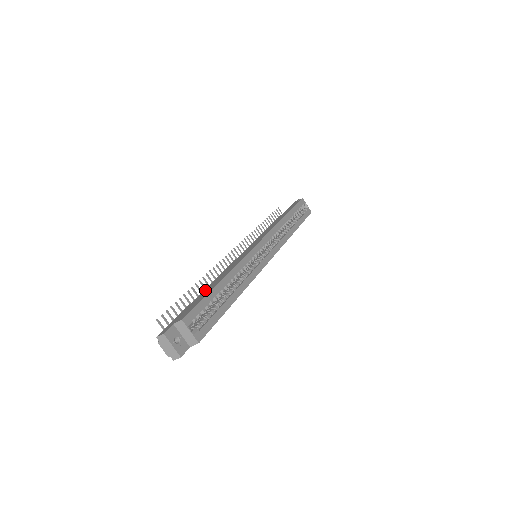
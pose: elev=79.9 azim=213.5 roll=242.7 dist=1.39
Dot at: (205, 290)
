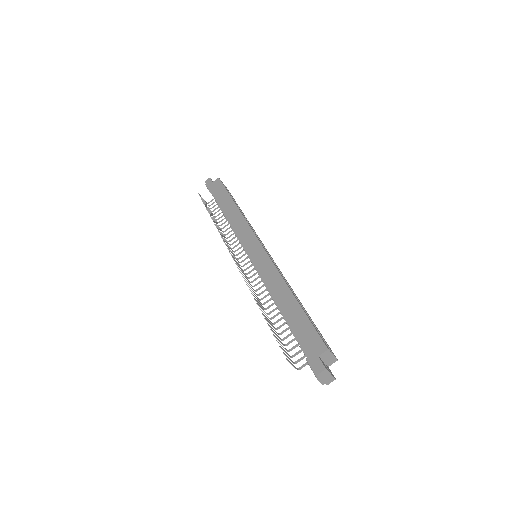
Dot at: (286, 311)
